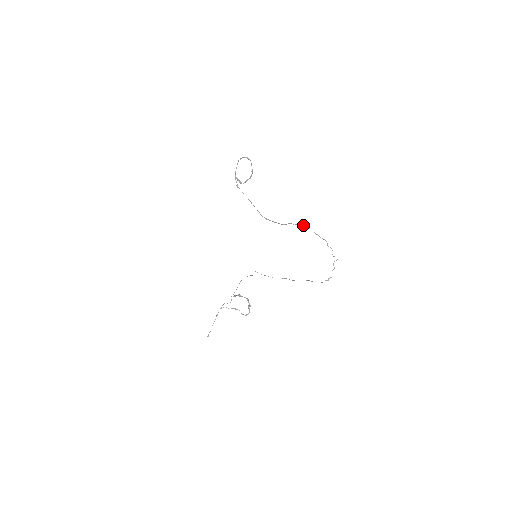
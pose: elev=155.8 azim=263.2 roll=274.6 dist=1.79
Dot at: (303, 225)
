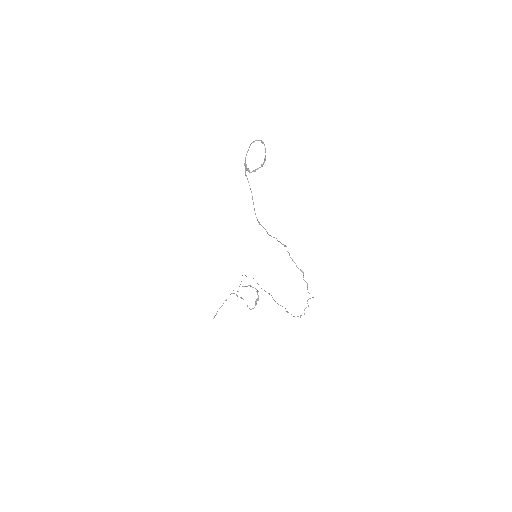
Dot at: (284, 245)
